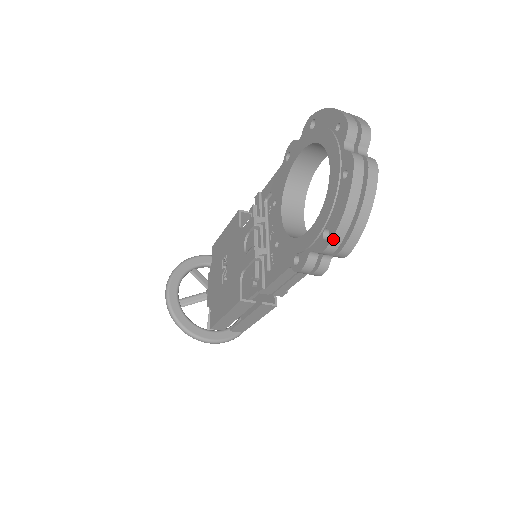
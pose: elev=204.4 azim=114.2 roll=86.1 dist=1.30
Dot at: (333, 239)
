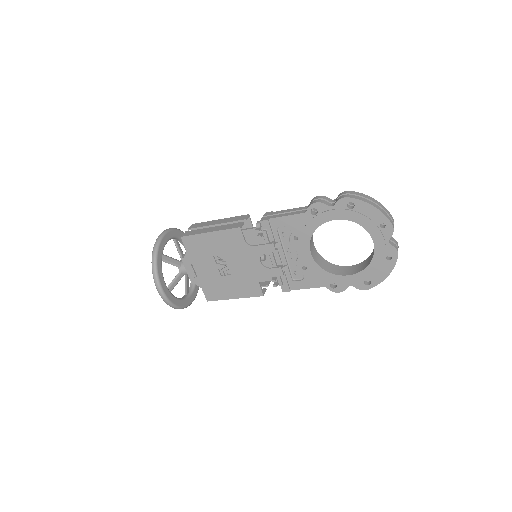
Dot at: (374, 286)
